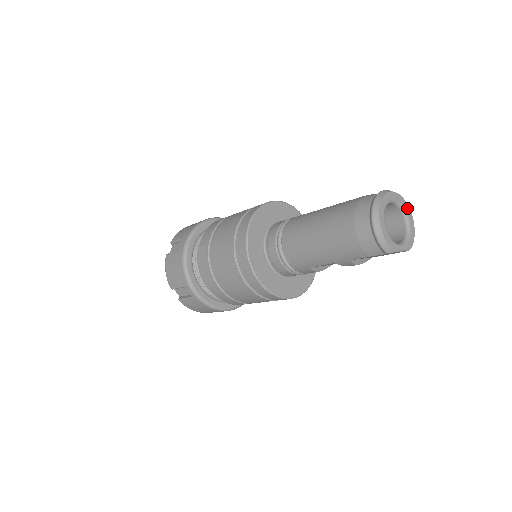
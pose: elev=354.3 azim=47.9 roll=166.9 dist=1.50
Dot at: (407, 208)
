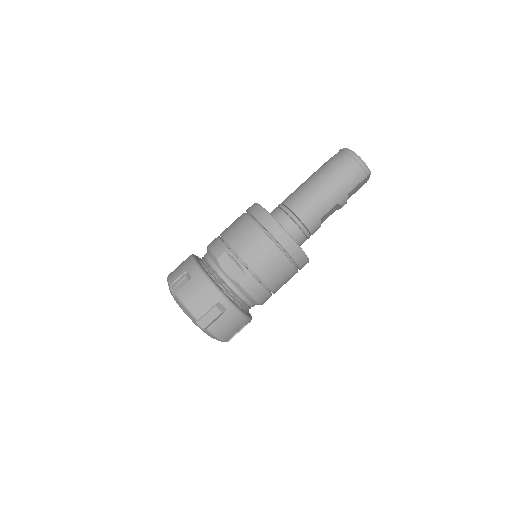
Dot at: occluded
